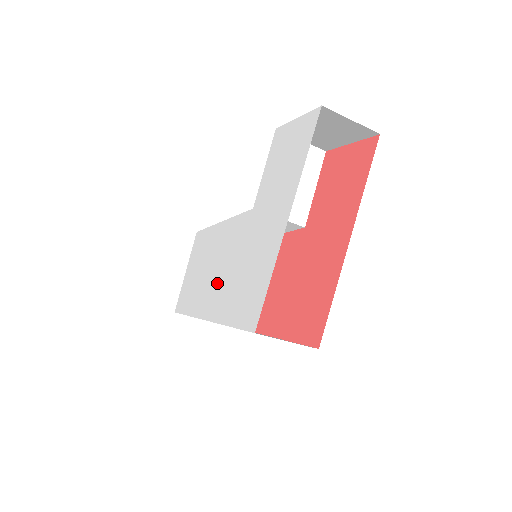
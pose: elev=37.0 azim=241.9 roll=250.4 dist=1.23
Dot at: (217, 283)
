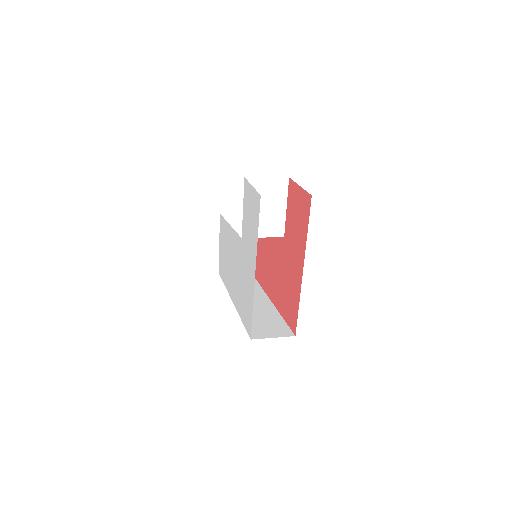
Dot at: (234, 279)
